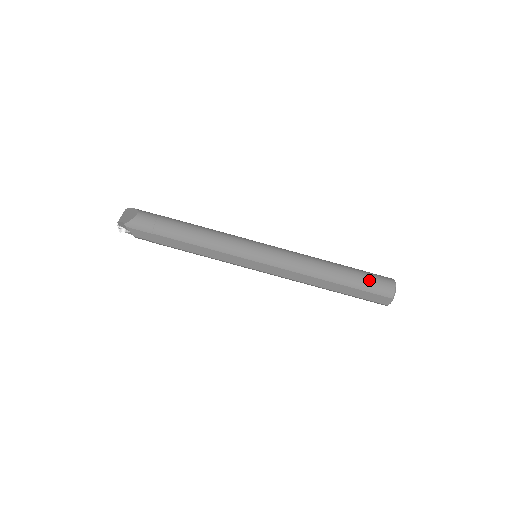
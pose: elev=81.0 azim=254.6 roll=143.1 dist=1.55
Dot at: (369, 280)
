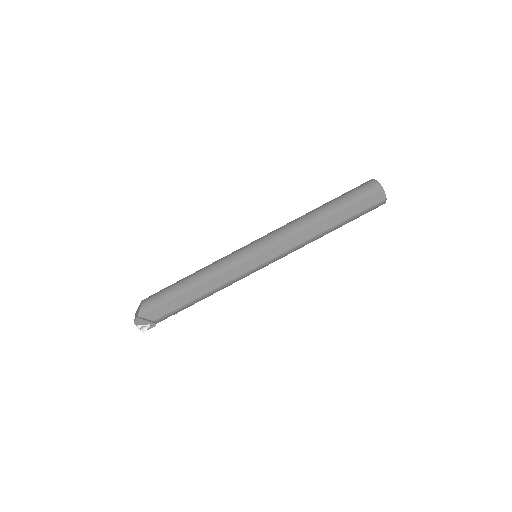
Dot at: (351, 193)
